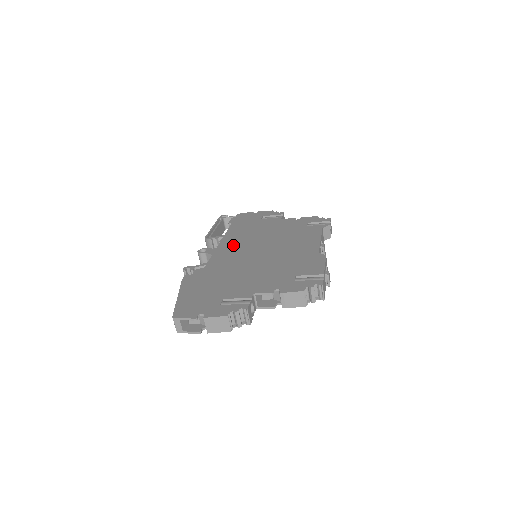
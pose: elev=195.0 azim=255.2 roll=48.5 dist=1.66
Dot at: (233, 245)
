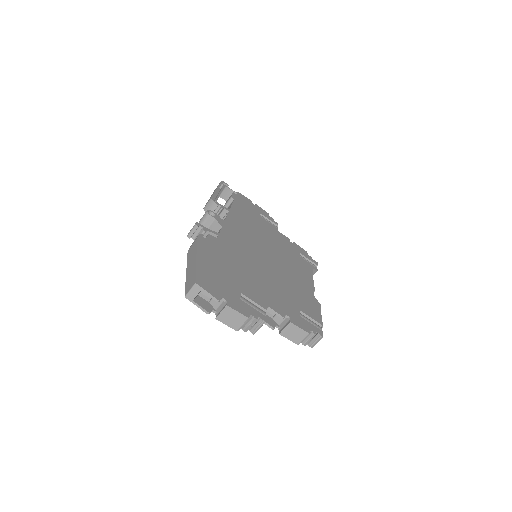
Dot at: (240, 229)
